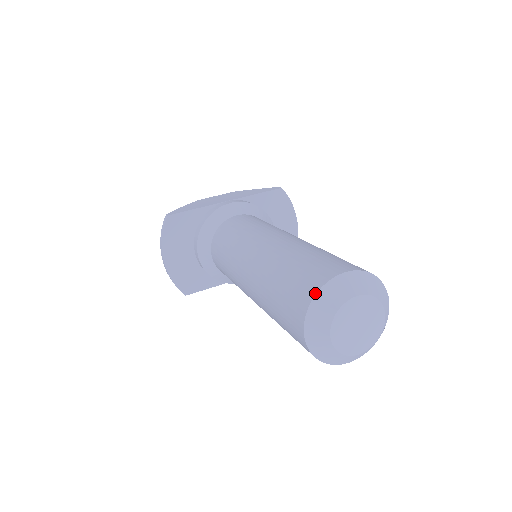
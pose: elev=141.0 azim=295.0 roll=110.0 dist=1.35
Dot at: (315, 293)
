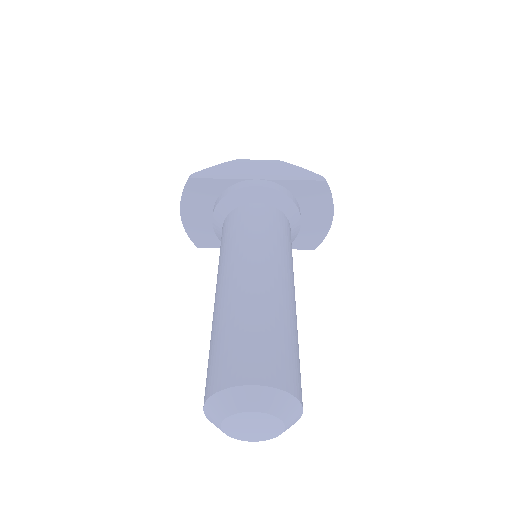
Dot at: (219, 390)
